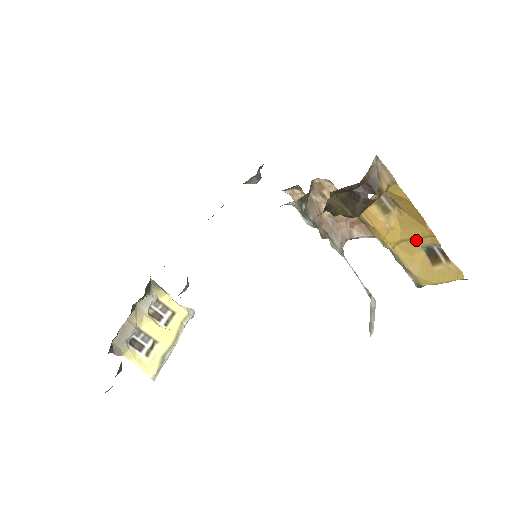
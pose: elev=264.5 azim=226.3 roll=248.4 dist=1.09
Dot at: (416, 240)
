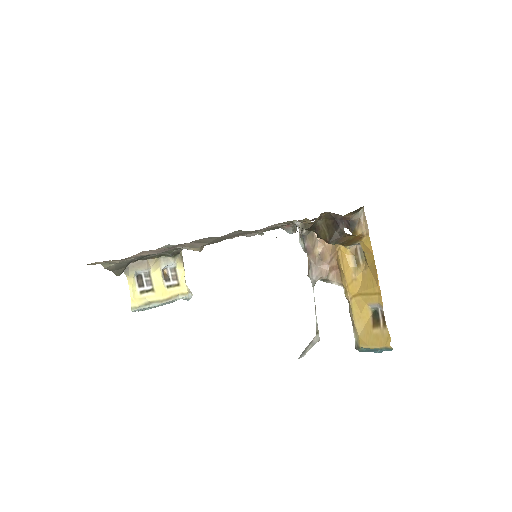
Dot at: (368, 296)
